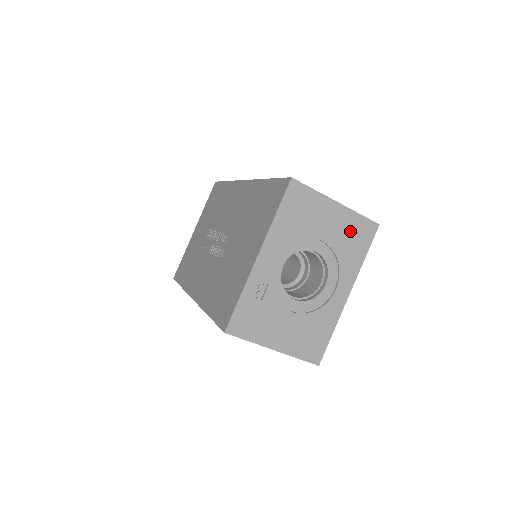
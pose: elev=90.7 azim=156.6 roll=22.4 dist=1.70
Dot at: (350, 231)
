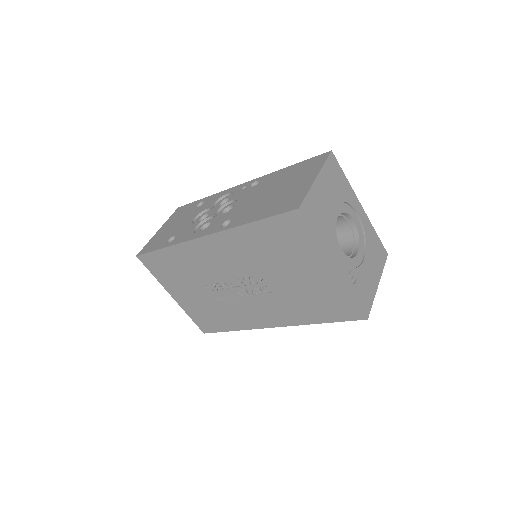
Dot at: (332, 179)
